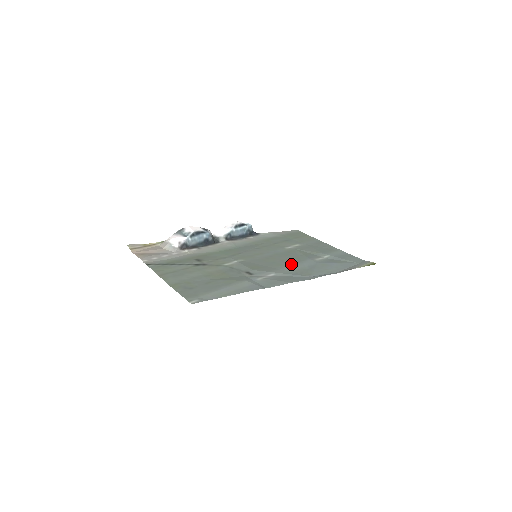
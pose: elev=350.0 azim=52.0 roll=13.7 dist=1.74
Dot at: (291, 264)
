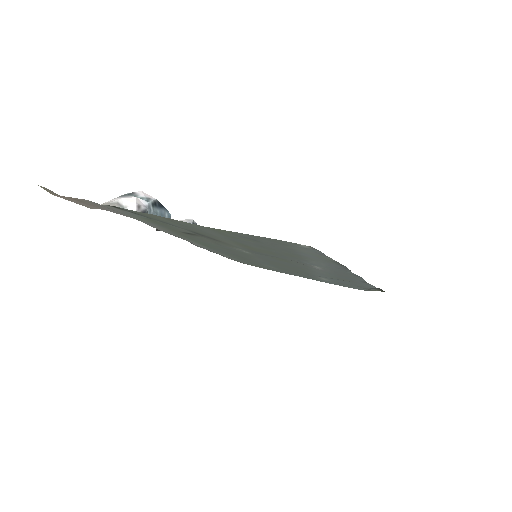
Dot at: (310, 272)
